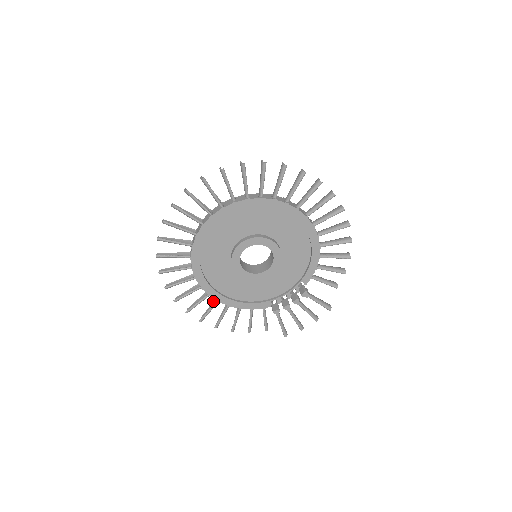
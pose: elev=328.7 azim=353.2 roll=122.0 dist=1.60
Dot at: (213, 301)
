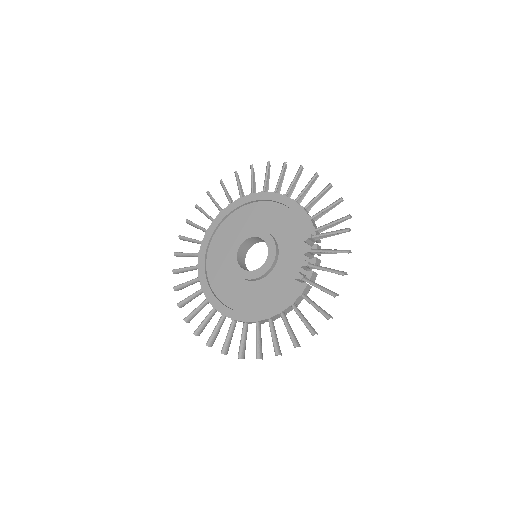
Dot at: occluded
